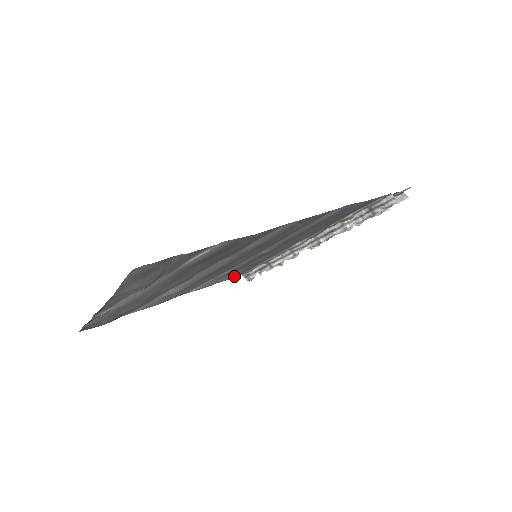
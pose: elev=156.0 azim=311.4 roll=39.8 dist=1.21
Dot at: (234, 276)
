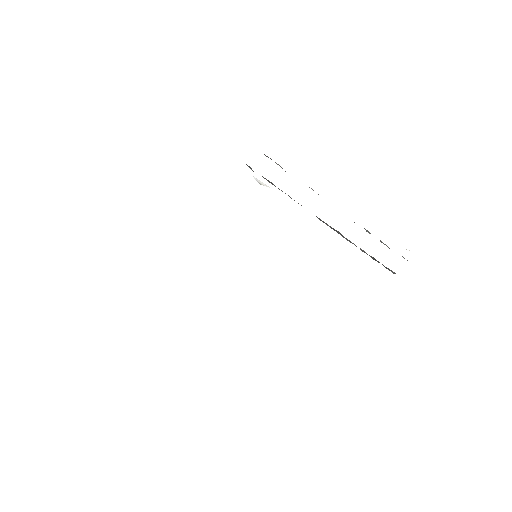
Dot at: occluded
